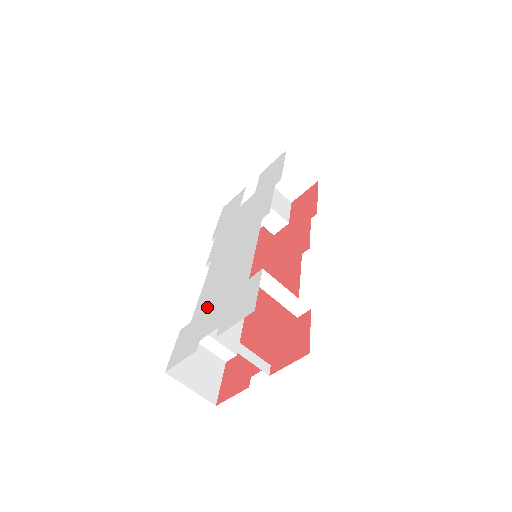
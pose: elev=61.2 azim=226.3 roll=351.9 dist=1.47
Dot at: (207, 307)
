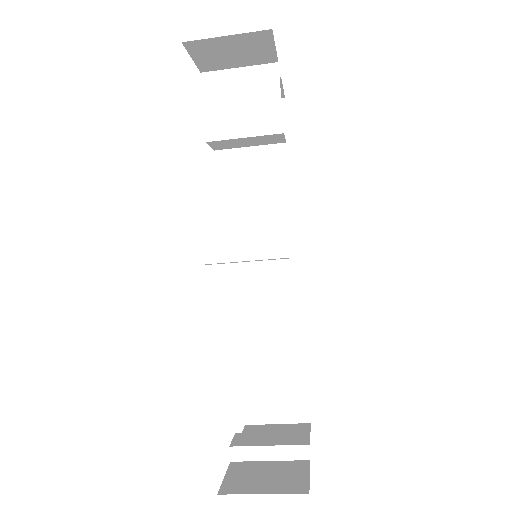
Dot at: occluded
